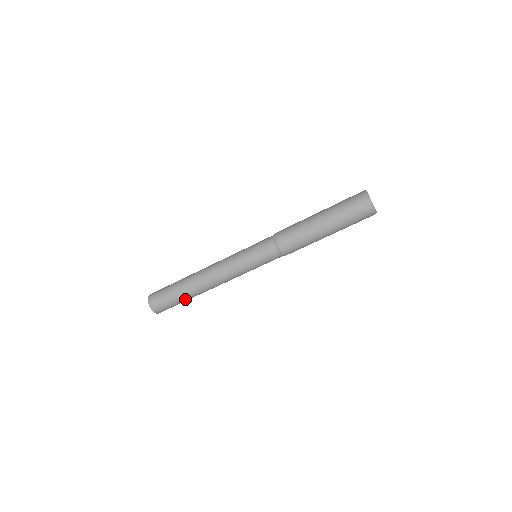
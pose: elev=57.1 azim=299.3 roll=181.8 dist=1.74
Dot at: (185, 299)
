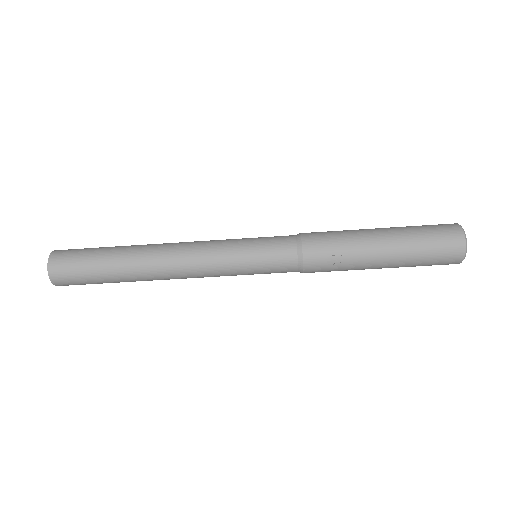
Dot at: (113, 279)
